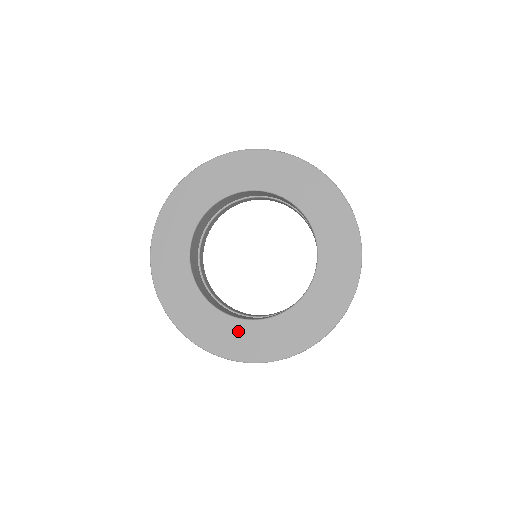
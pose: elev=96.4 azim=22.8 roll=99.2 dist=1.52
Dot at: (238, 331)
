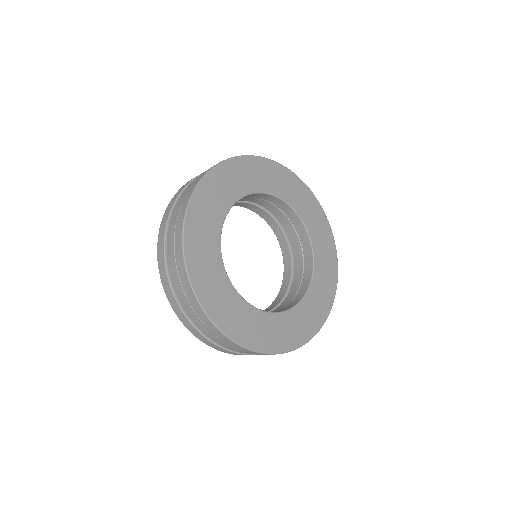
Dot at: (215, 271)
